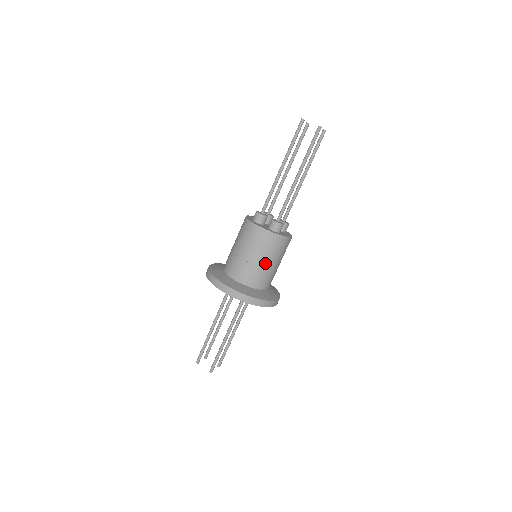
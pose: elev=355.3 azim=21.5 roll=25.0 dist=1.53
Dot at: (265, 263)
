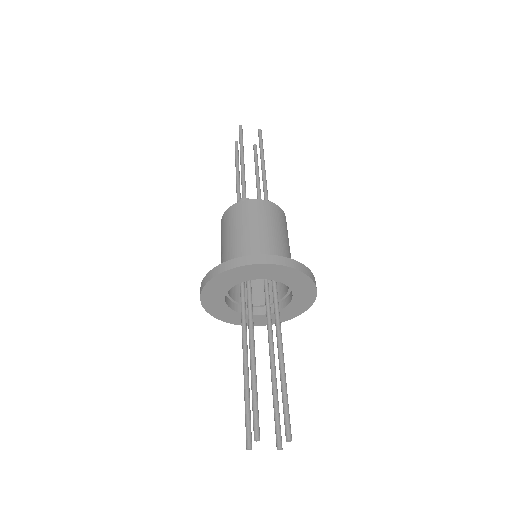
Dot at: (236, 236)
